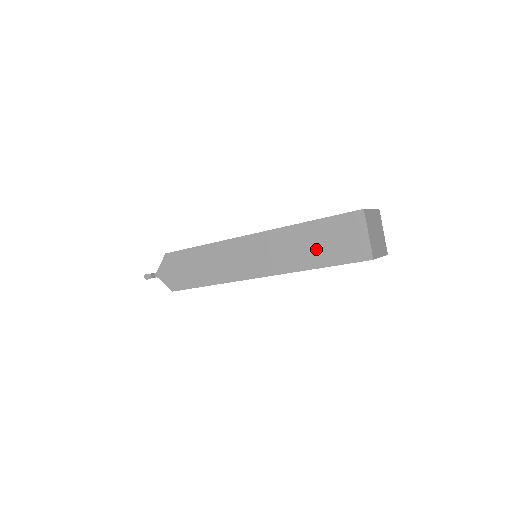
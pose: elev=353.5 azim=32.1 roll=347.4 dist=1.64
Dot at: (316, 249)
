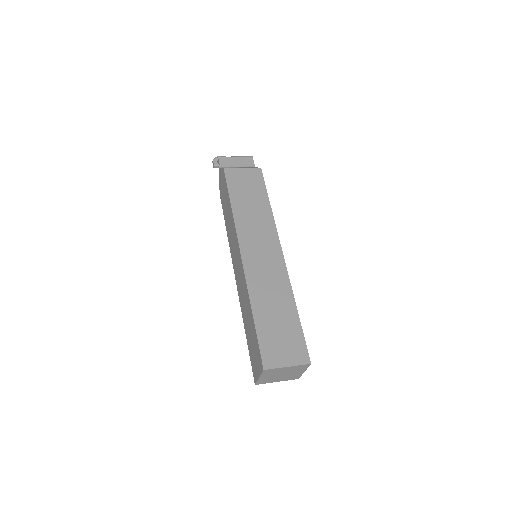
Dot at: (248, 328)
